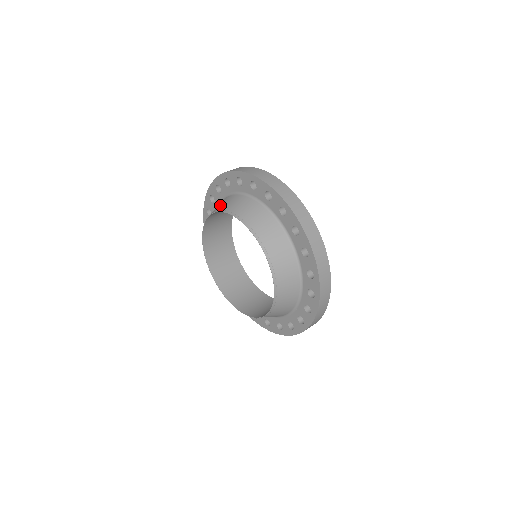
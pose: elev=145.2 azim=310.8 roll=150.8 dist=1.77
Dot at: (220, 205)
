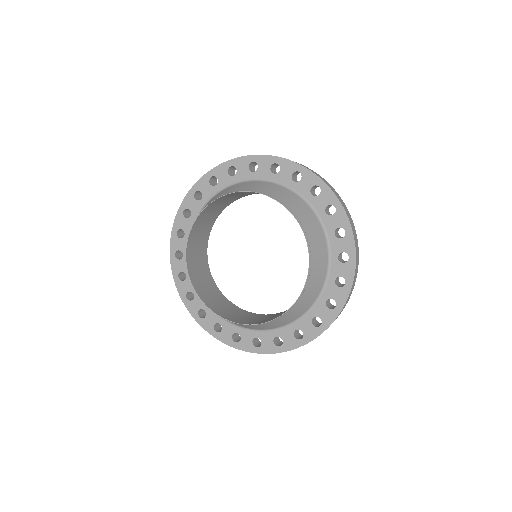
Dot at: (227, 191)
